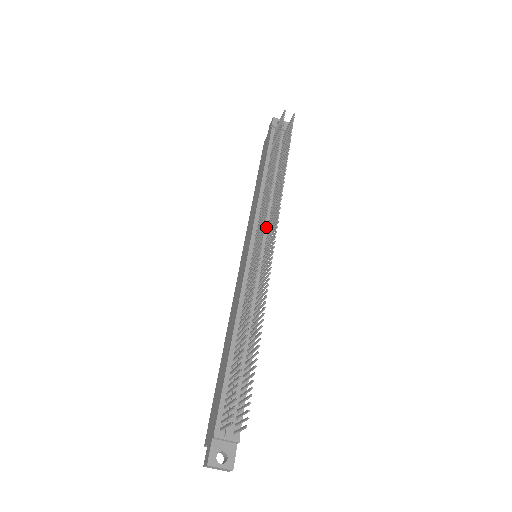
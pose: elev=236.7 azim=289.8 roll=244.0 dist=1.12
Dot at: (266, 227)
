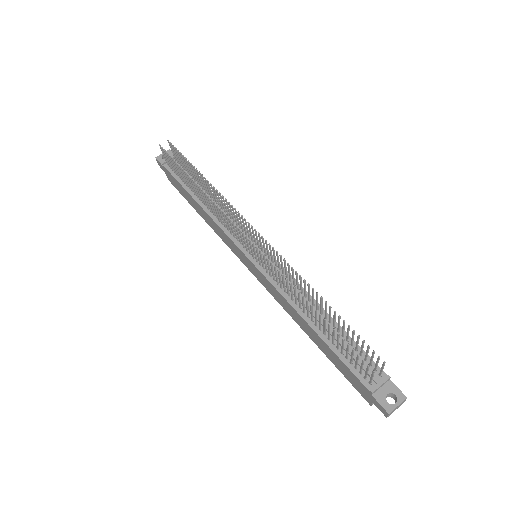
Dot at: occluded
